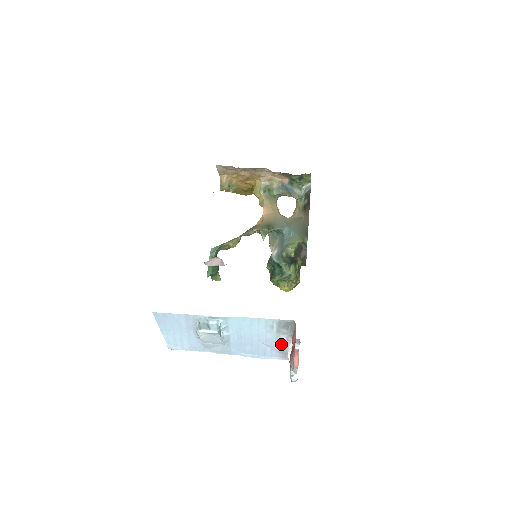
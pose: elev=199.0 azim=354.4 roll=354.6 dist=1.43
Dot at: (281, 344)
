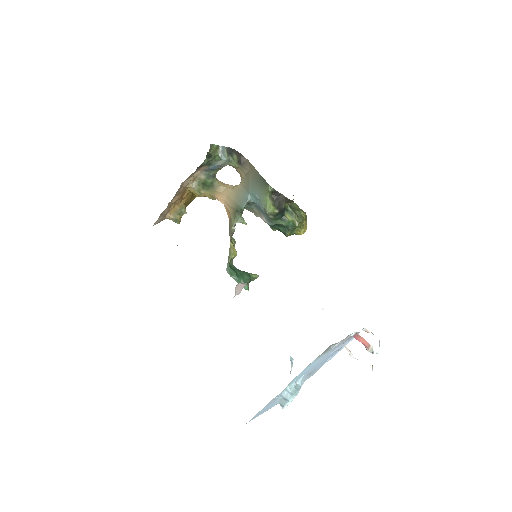
Dot at: (341, 343)
